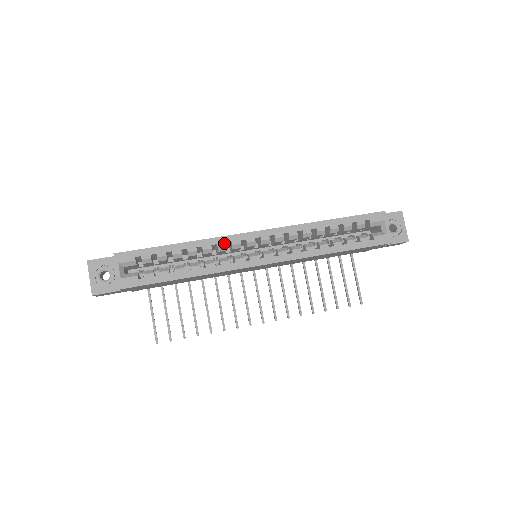
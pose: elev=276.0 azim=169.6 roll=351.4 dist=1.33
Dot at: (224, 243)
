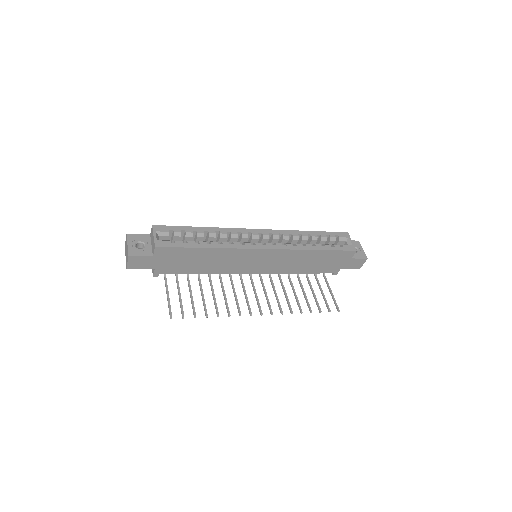
Dot at: (236, 232)
